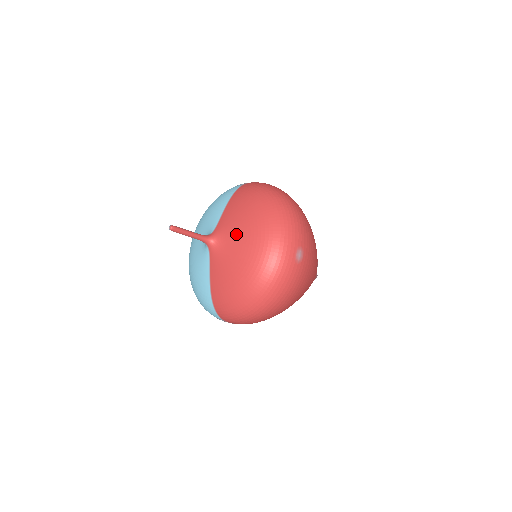
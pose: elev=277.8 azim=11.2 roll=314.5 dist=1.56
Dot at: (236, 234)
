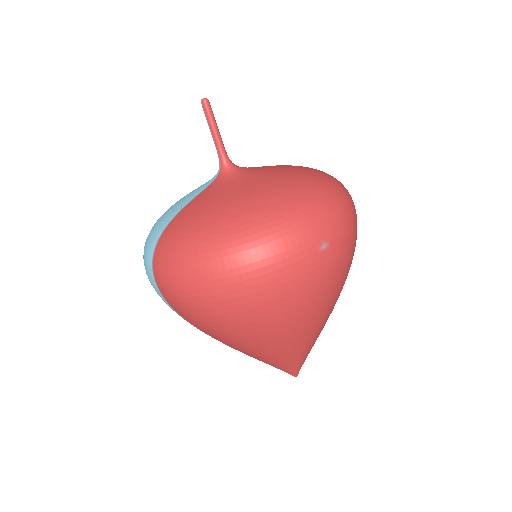
Dot at: (266, 175)
